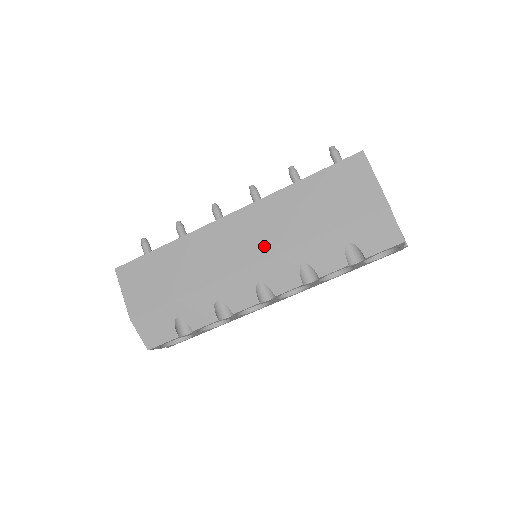
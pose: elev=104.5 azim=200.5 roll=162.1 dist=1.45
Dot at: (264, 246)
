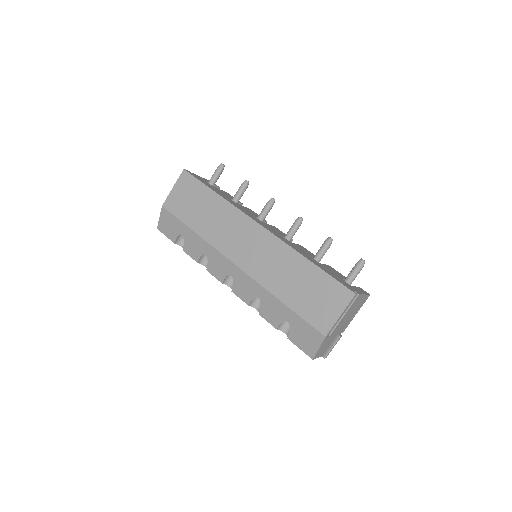
Dot at: (252, 265)
